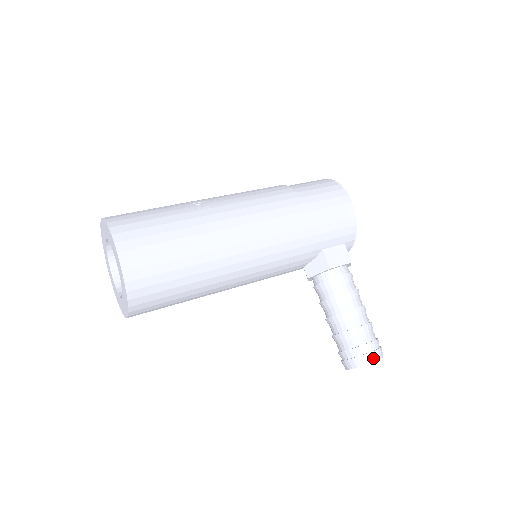
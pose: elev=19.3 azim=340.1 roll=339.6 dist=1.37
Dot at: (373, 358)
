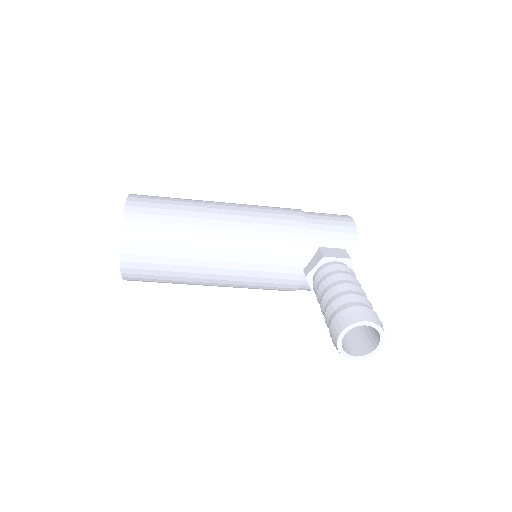
Dot at: (363, 318)
